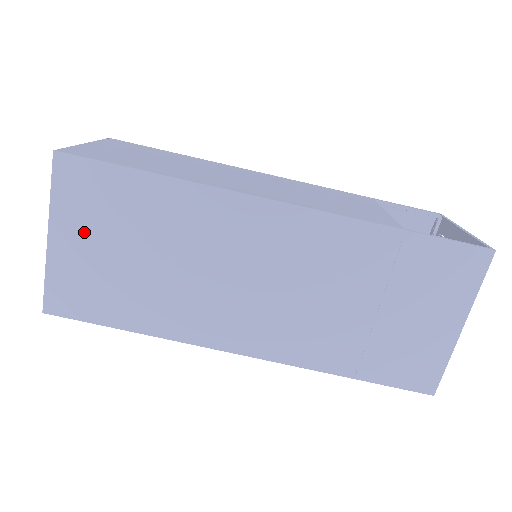
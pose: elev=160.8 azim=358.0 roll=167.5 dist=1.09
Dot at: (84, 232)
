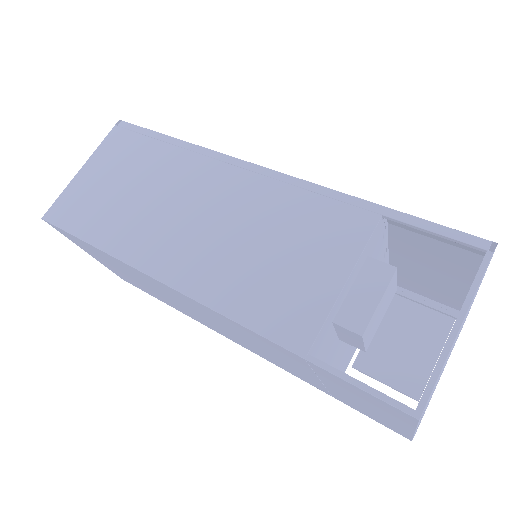
Dot at: (99, 258)
